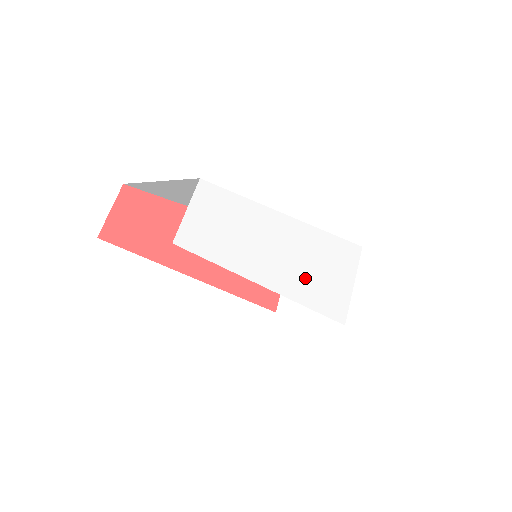
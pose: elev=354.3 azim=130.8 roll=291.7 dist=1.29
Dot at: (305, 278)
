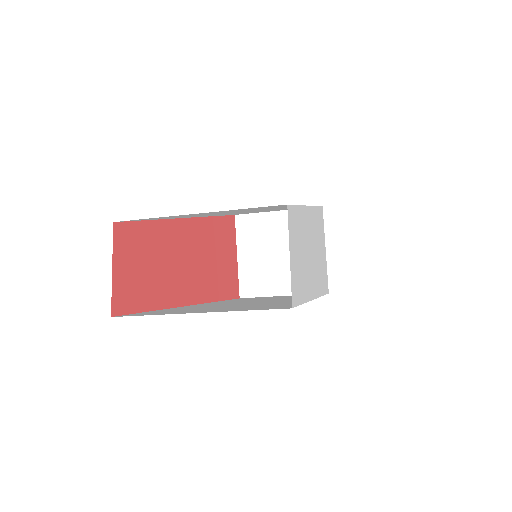
Dot at: (318, 266)
